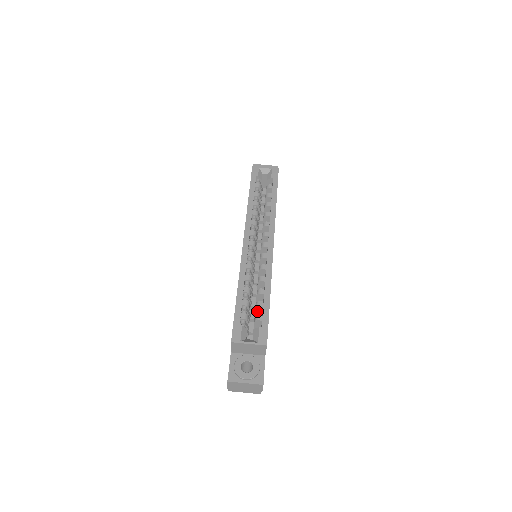
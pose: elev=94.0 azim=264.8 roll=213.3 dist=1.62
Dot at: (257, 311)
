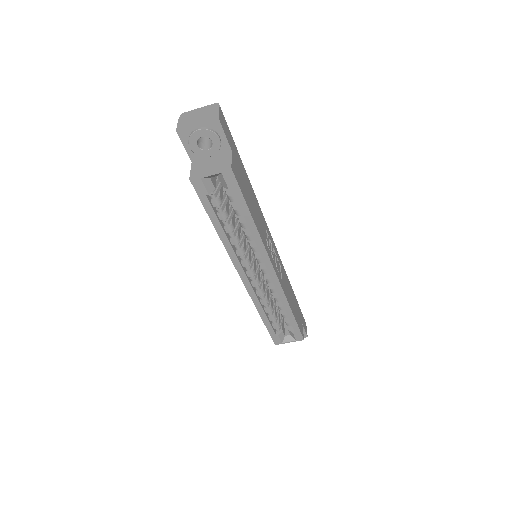
Dot at: occluded
